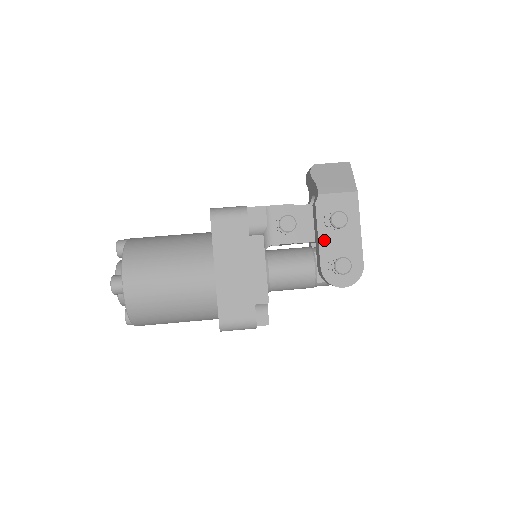
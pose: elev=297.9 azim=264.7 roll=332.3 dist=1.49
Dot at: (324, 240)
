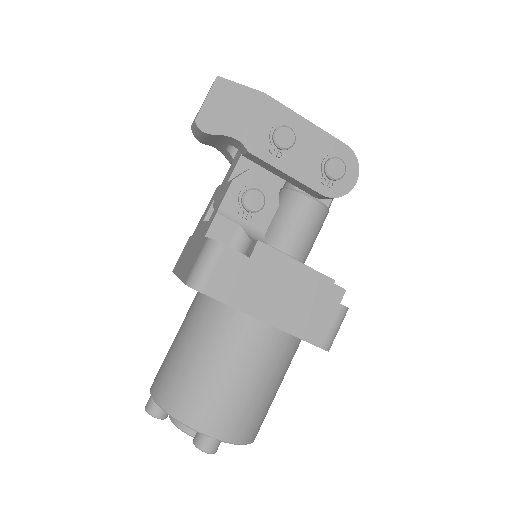
Dot at: (295, 170)
